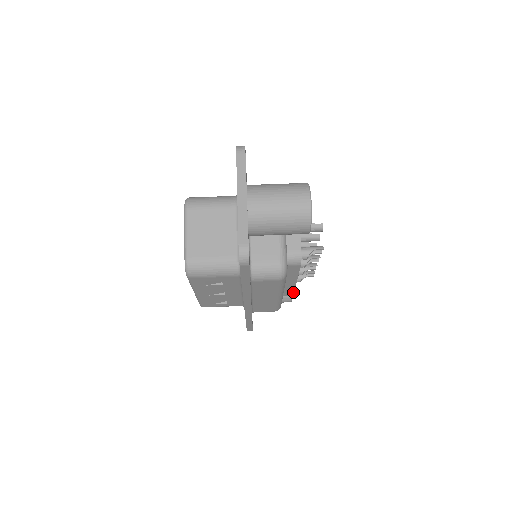
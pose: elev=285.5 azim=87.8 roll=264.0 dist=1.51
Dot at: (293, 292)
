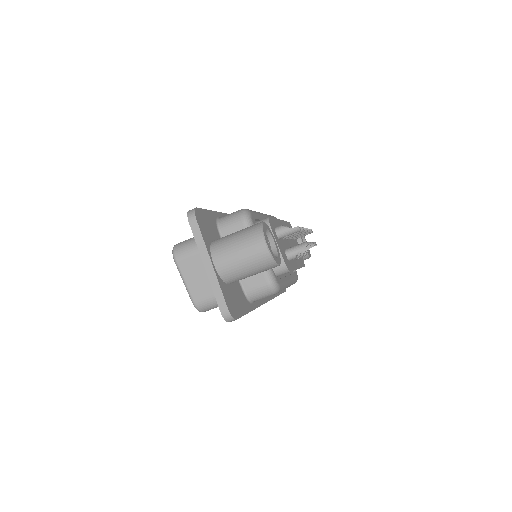
Dot at: occluded
